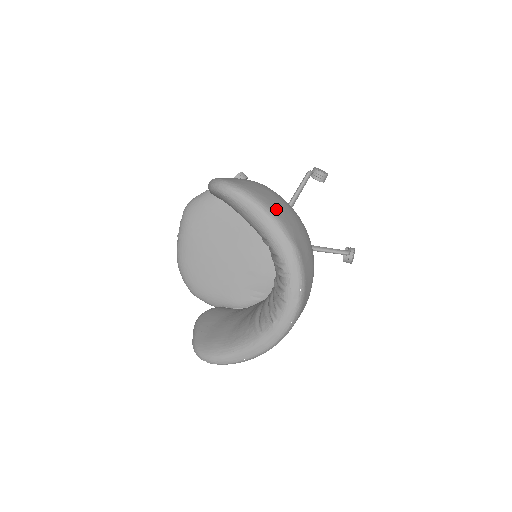
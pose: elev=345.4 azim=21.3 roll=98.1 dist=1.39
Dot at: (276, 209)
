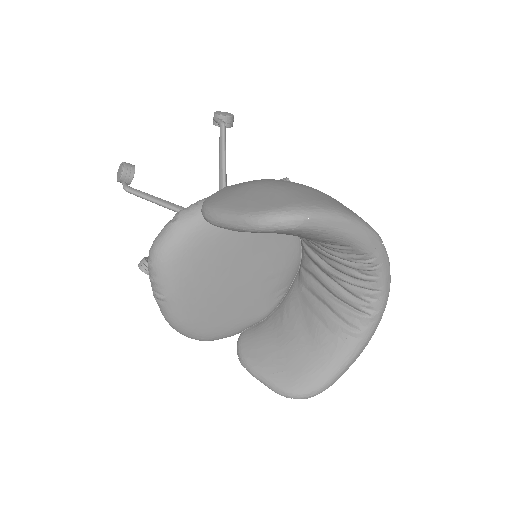
Dot at: (340, 206)
